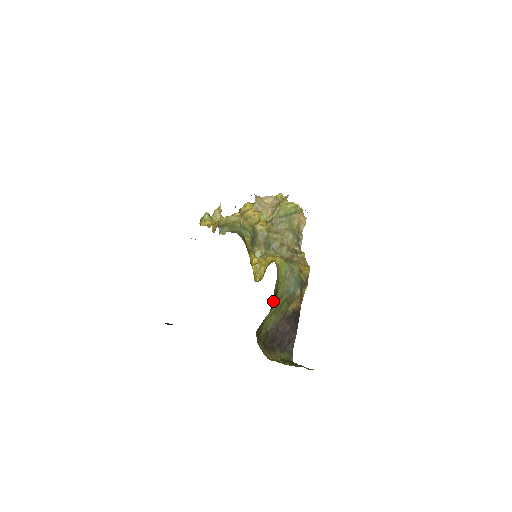
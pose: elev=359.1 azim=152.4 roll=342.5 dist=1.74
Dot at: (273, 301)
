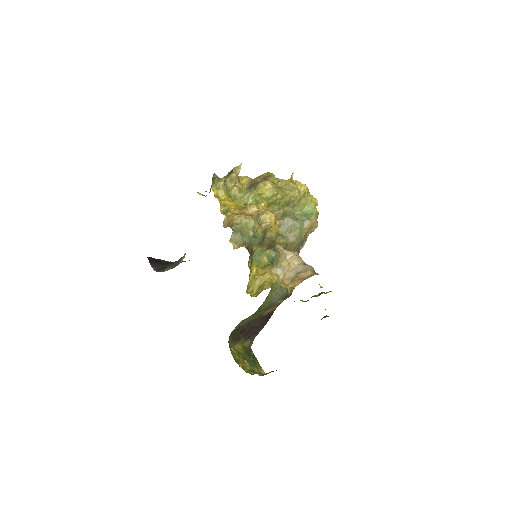
Dot at: occluded
